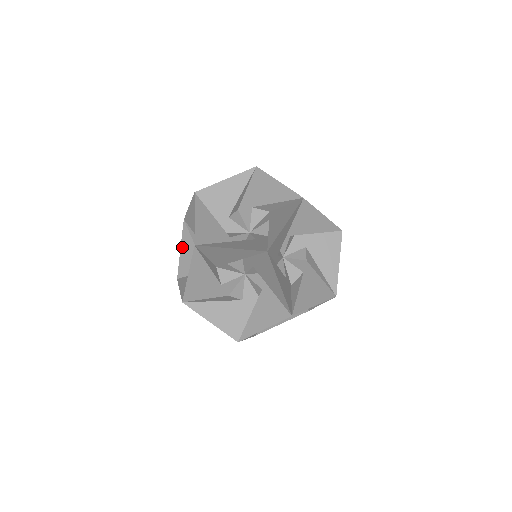
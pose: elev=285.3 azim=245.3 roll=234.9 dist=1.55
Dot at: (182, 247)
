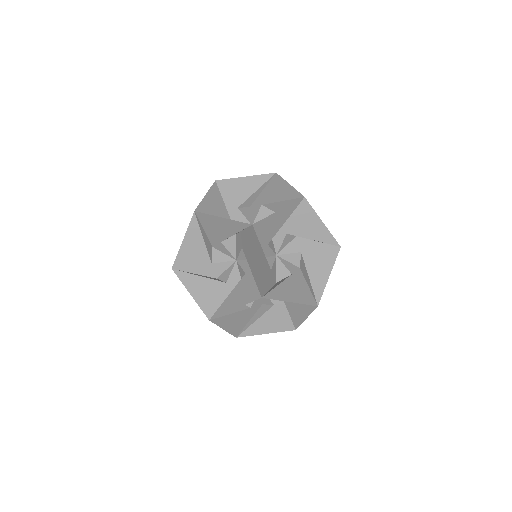
Dot at: occluded
